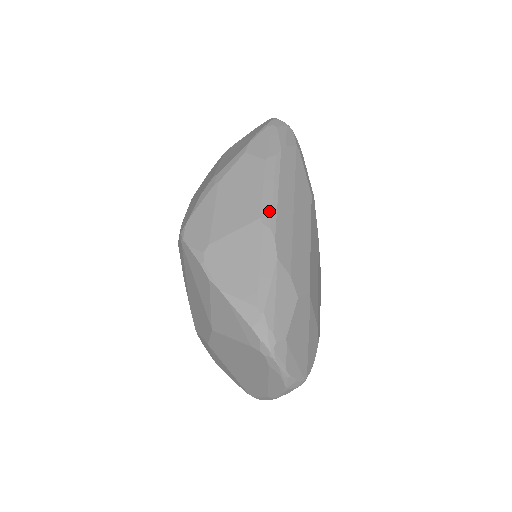
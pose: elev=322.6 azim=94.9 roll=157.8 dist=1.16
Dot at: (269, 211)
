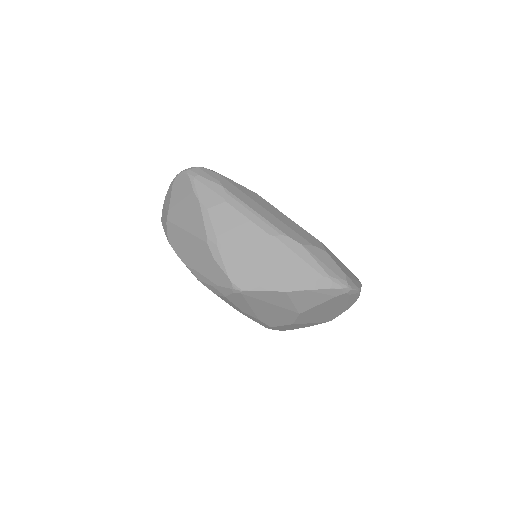
Dot at: (267, 227)
